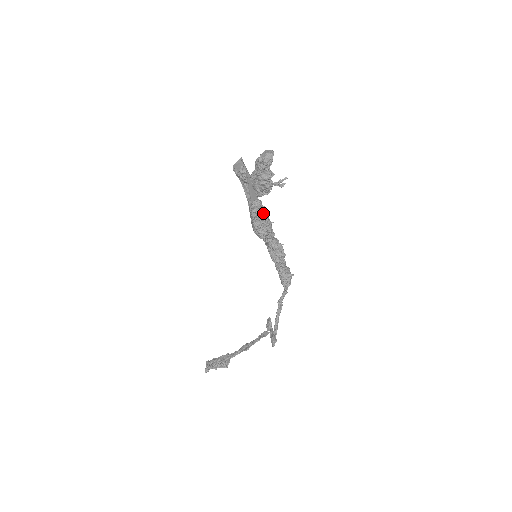
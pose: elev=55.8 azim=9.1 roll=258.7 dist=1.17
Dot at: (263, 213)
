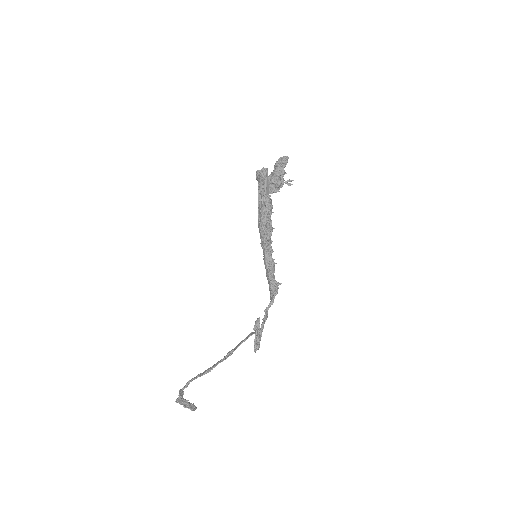
Dot at: (270, 212)
